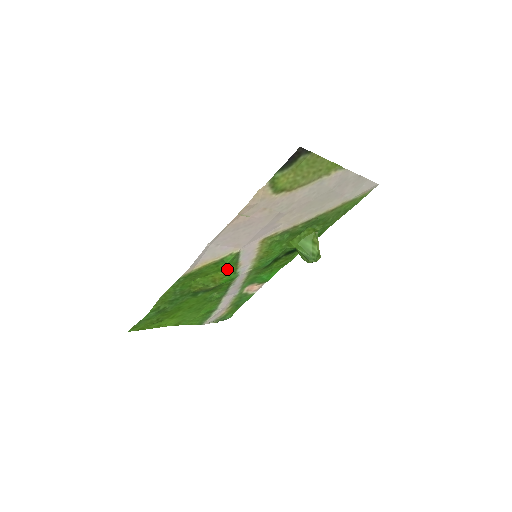
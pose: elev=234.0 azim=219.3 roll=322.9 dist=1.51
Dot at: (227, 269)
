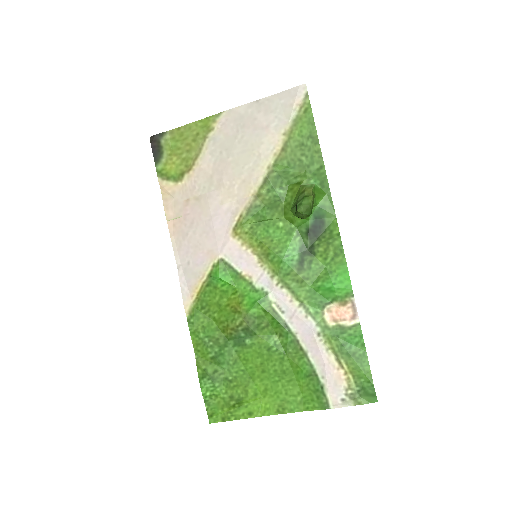
Dot at: (235, 288)
